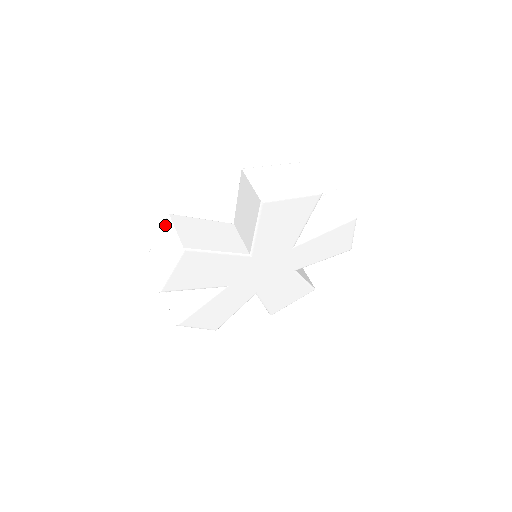
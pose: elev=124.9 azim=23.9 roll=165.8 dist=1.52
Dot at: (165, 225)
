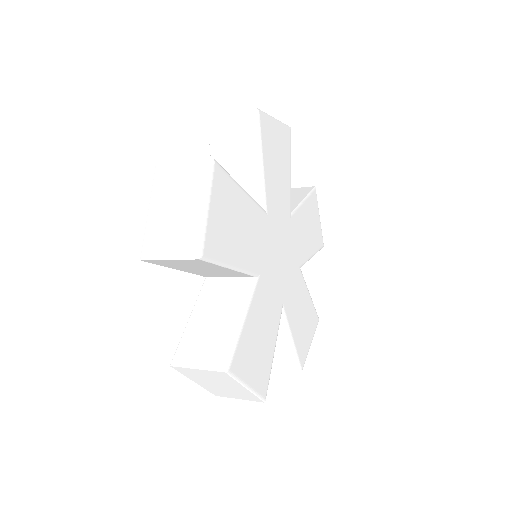
Dot at: (157, 181)
